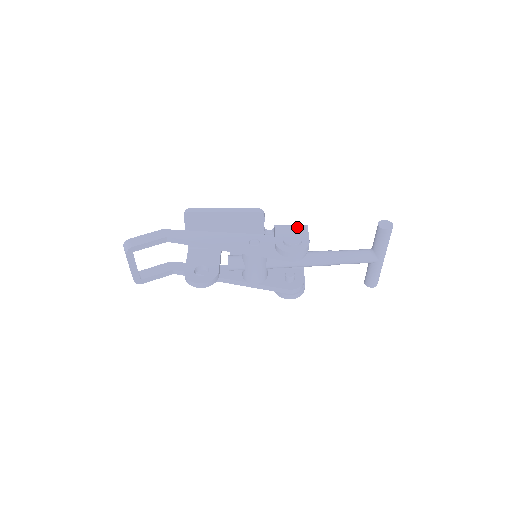
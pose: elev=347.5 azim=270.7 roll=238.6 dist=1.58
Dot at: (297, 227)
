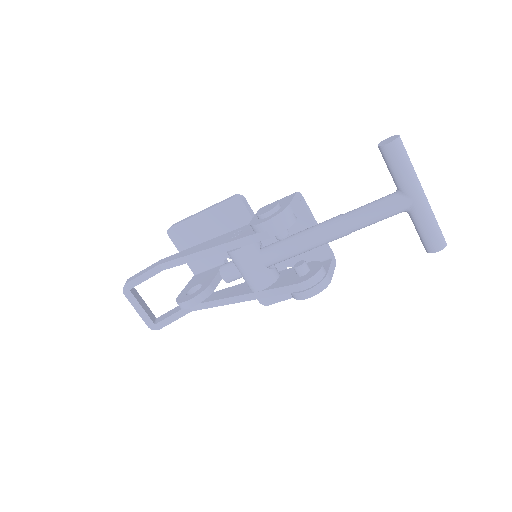
Dot at: (283, 198)
